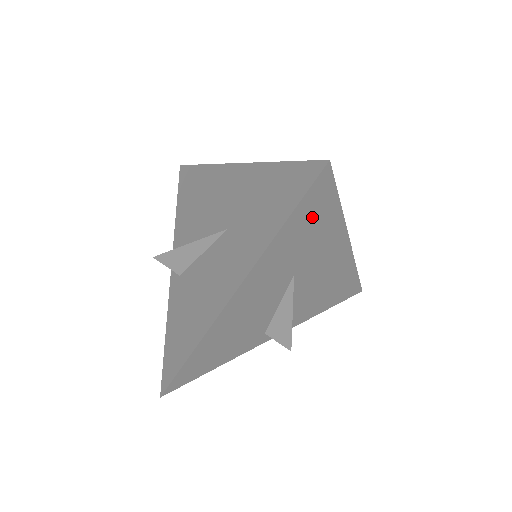
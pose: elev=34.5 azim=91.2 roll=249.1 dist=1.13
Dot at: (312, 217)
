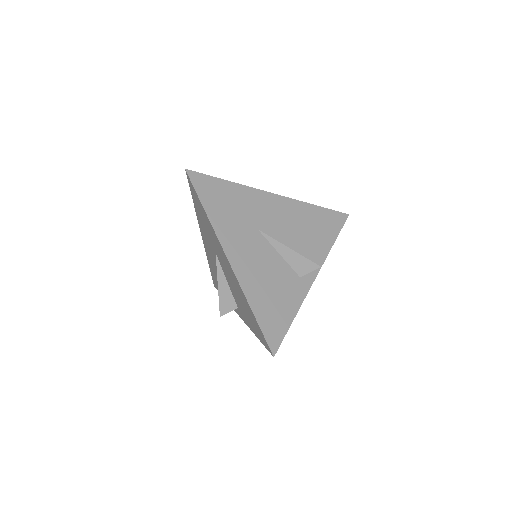
Dot at: (218, 196)
